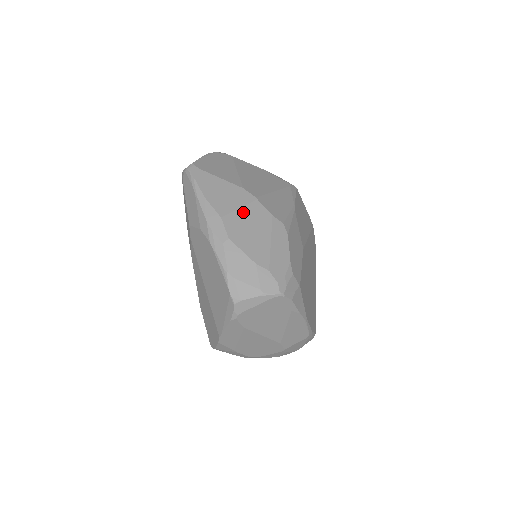
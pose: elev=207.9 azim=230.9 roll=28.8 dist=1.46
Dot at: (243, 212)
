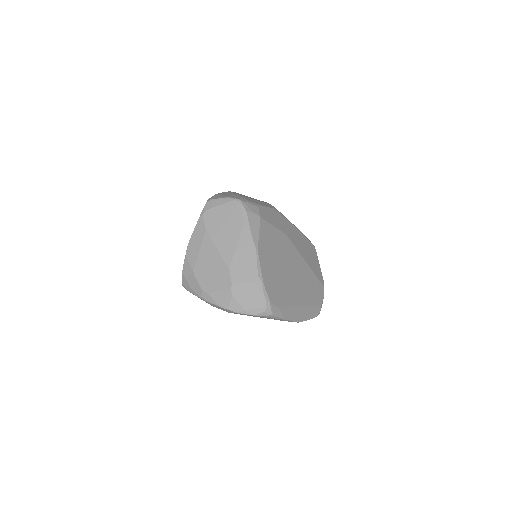
Dot at: occluded
